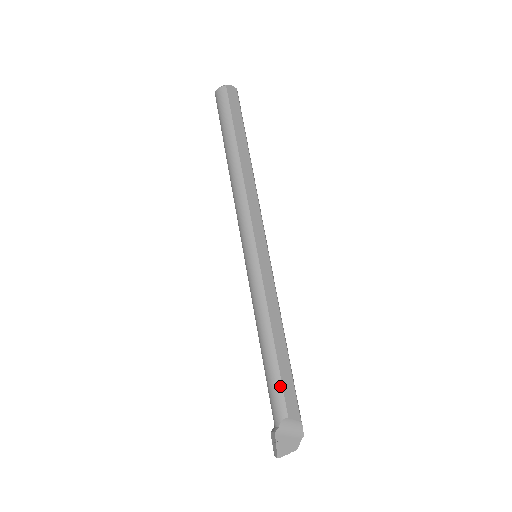
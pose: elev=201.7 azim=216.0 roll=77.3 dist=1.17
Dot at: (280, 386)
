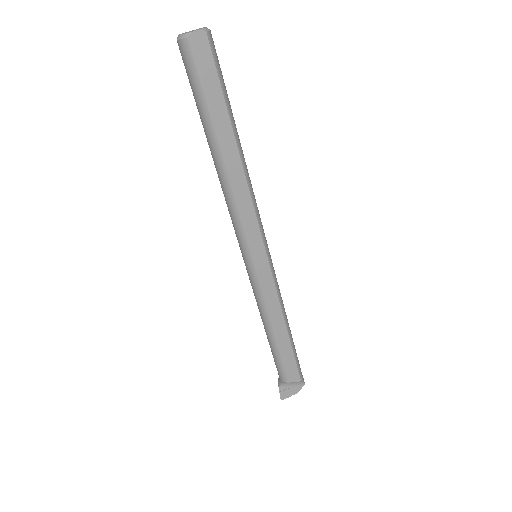
Dot at: (281, 364)
